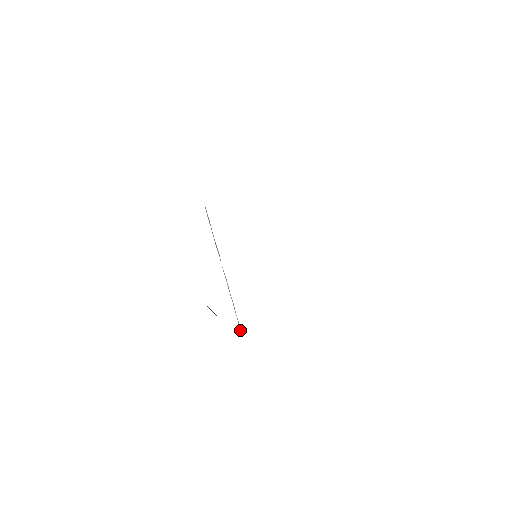
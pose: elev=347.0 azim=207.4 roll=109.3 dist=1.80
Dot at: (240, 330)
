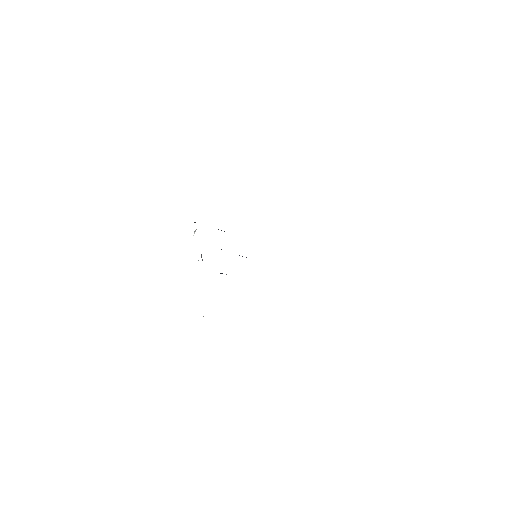
Dot at: occluded
